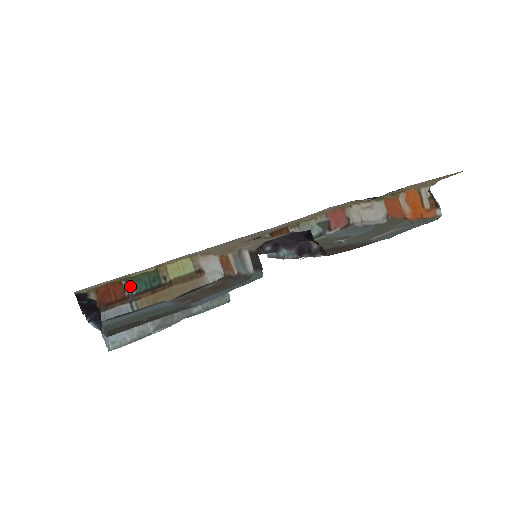
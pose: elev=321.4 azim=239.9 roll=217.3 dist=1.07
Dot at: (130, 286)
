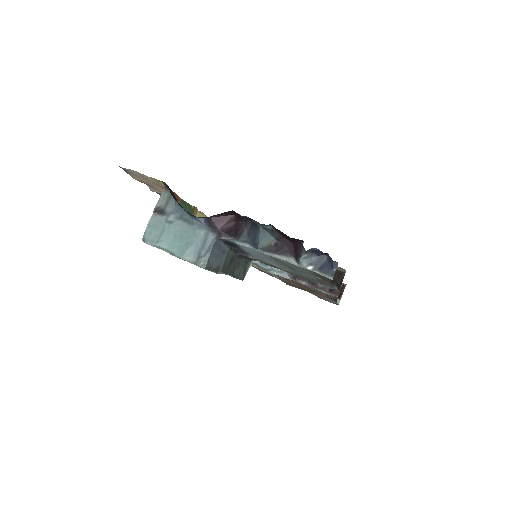
Dot at: occluded
